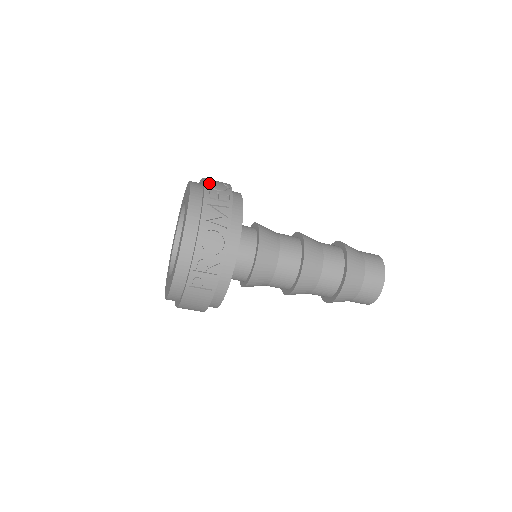
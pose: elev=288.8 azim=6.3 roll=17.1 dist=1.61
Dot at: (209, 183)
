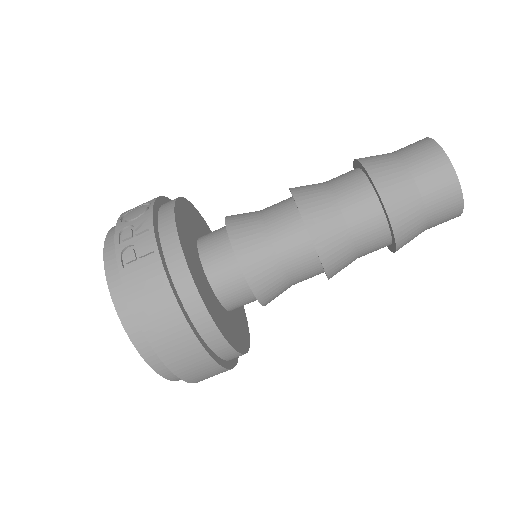
Dot at: occluded
